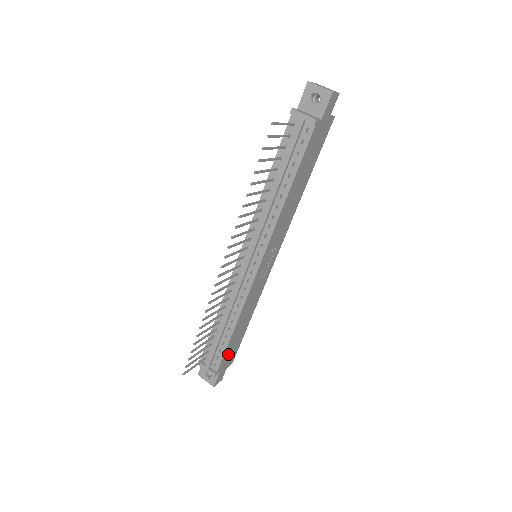
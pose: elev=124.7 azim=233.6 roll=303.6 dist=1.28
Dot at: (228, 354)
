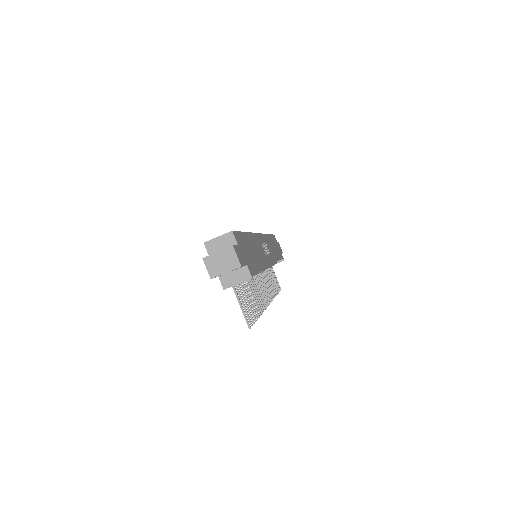
Dot at: (278, 251)
